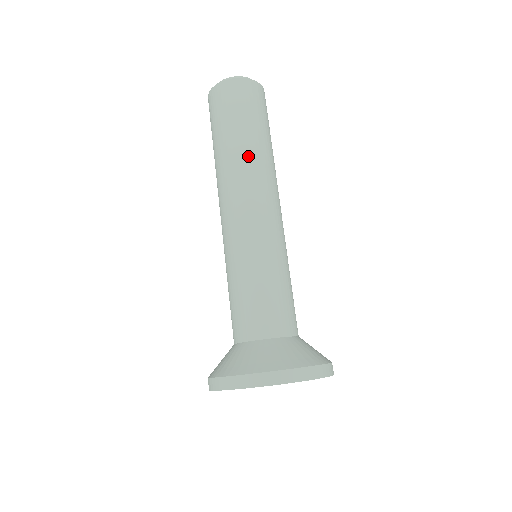
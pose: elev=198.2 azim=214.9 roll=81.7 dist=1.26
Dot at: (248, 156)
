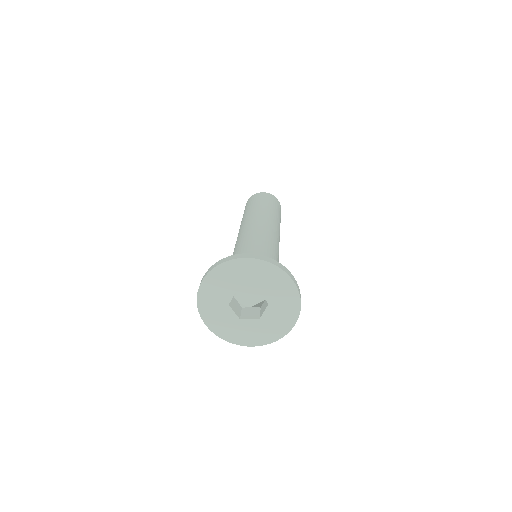
Dot at: (277, 220)
